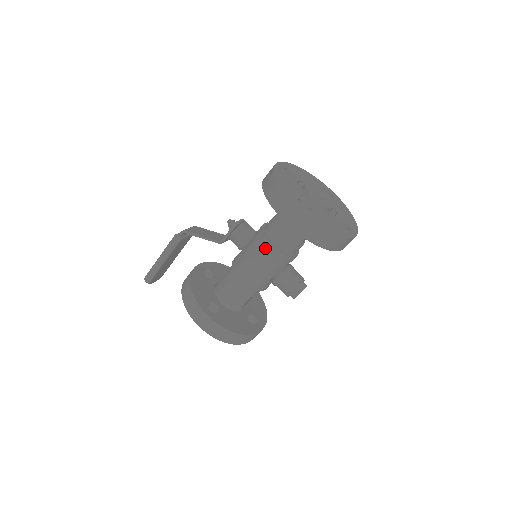
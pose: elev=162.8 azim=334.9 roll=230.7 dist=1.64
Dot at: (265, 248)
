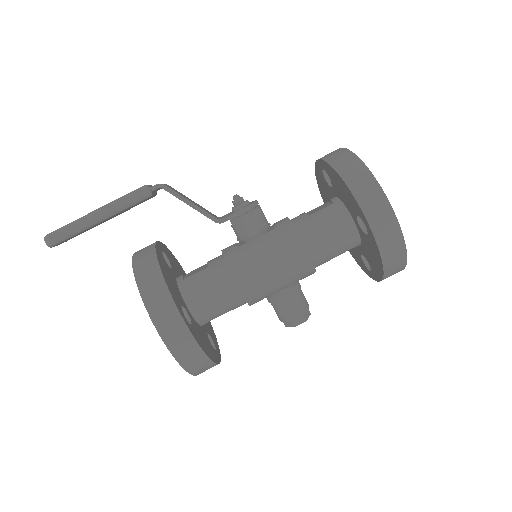
Dot at: (296, 250)
